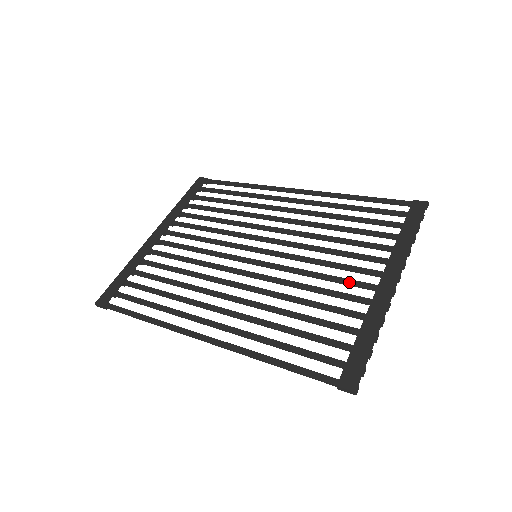
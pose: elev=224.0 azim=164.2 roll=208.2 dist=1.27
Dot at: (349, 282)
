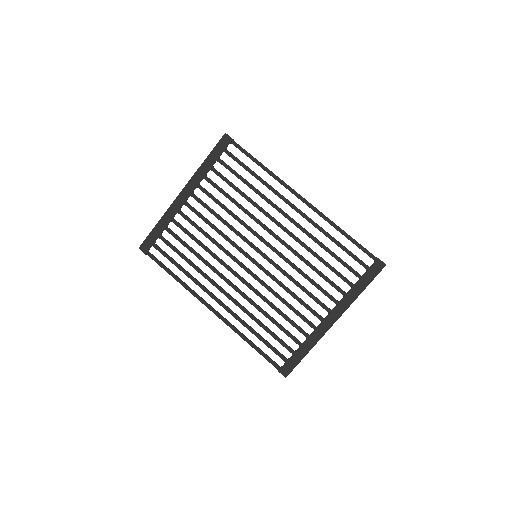
Dot at: (308, 309)
